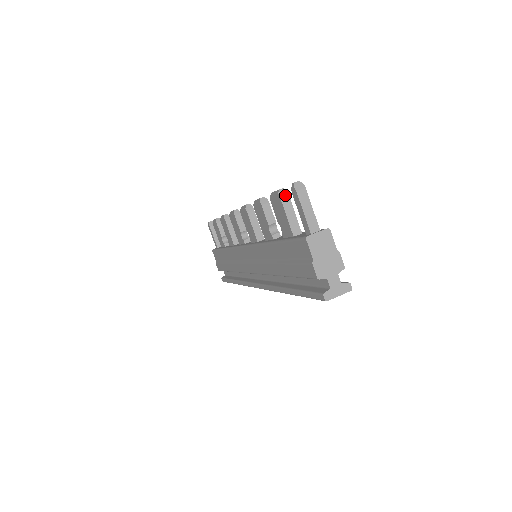
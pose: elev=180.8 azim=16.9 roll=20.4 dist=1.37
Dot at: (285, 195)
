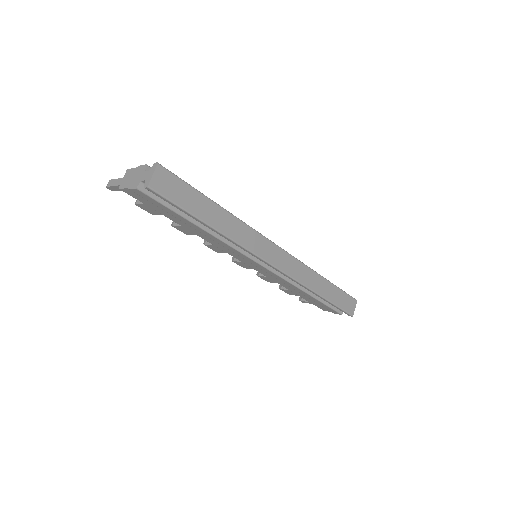
Dot at: (137, 200)
